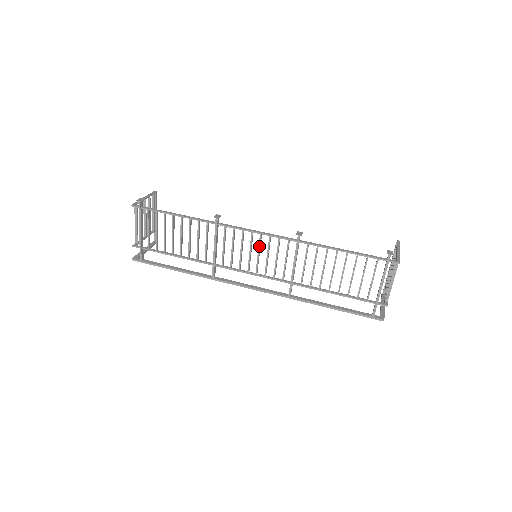
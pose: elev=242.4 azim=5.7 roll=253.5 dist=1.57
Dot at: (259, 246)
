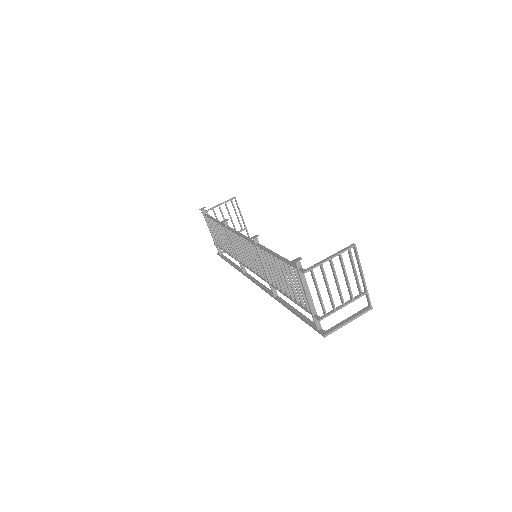
Dot at: (245, 247)
